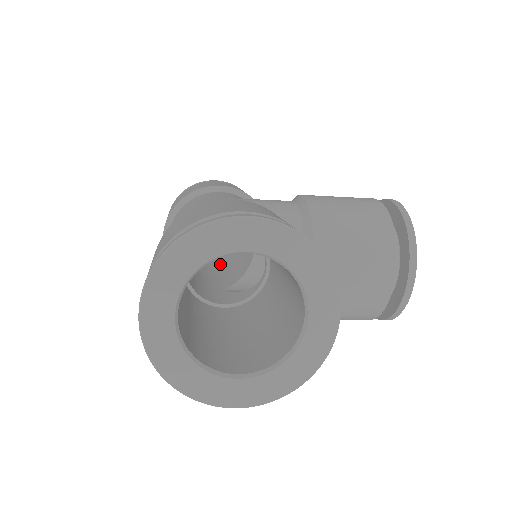
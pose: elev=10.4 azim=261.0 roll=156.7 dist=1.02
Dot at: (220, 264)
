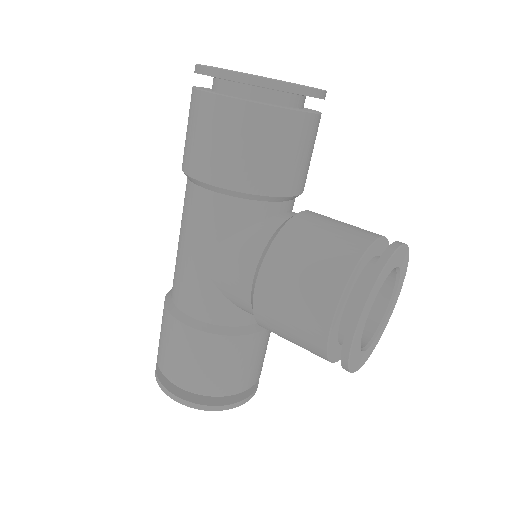
Dot at: occluded
